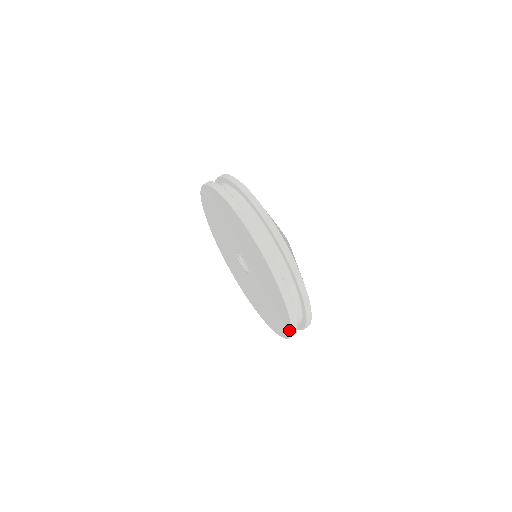
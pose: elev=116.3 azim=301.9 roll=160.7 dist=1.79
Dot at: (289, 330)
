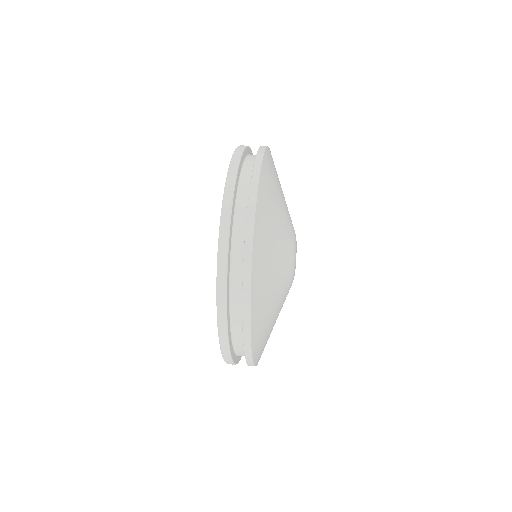
Dot at: occluded
